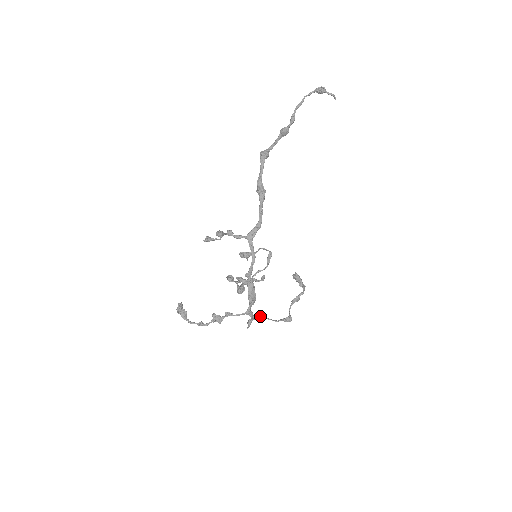
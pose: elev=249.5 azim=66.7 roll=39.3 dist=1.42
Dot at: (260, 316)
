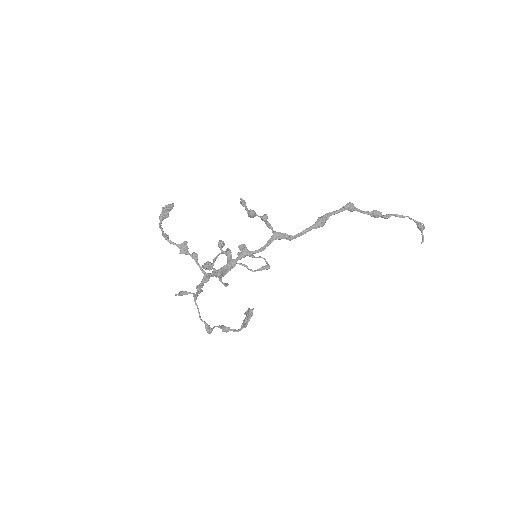
Dot at: occluded
